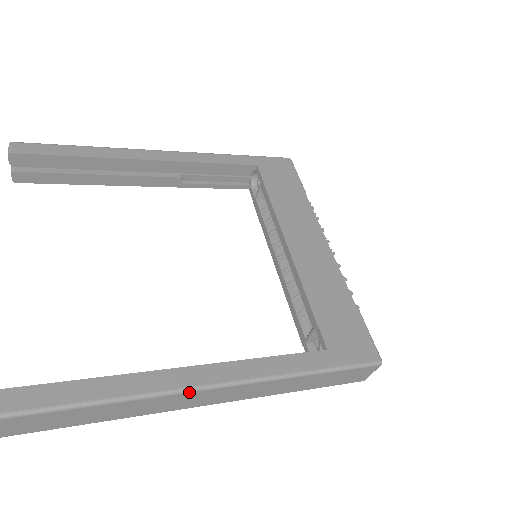
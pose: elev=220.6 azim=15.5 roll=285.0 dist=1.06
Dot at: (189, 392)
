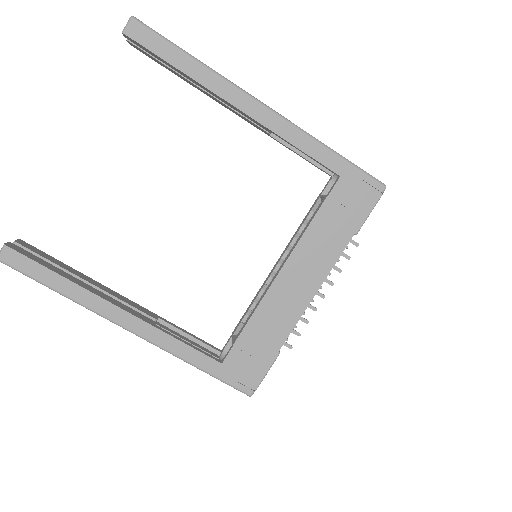
Dot at: (114, 323)
